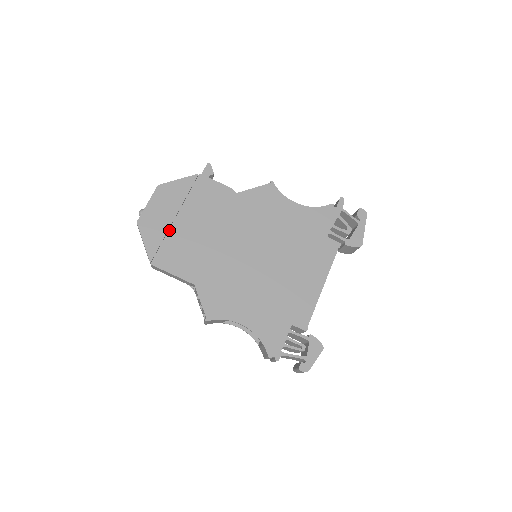
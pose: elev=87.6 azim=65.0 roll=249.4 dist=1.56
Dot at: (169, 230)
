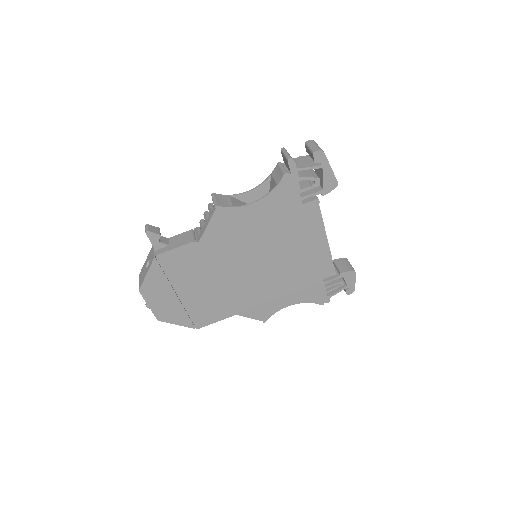
Dot at: (183, 306)
